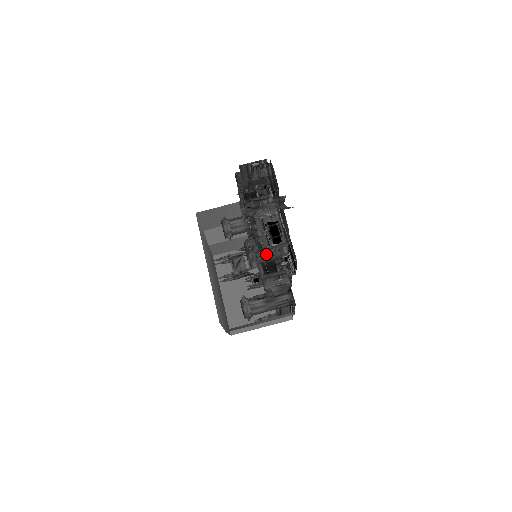
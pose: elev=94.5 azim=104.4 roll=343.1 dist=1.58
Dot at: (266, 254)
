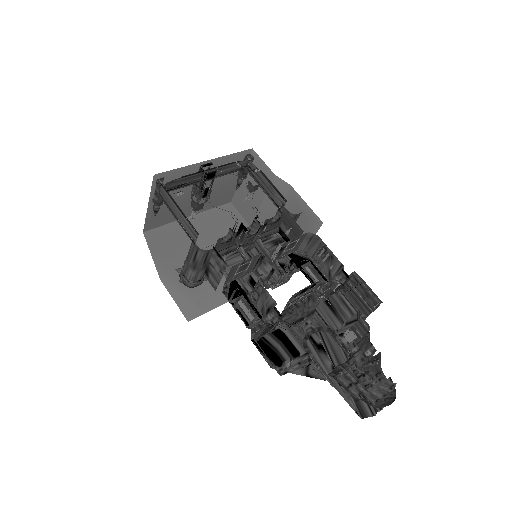
Dot at: (322, 295)
